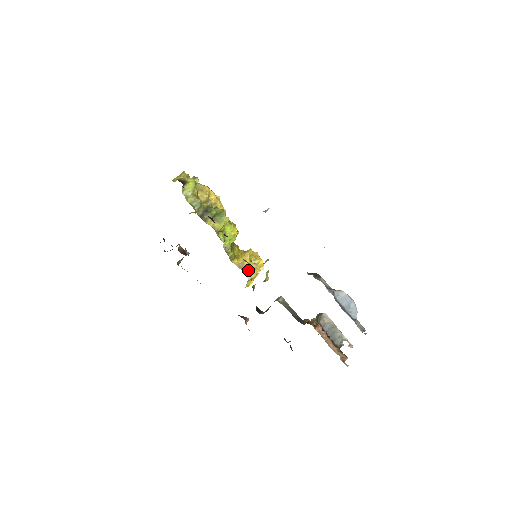
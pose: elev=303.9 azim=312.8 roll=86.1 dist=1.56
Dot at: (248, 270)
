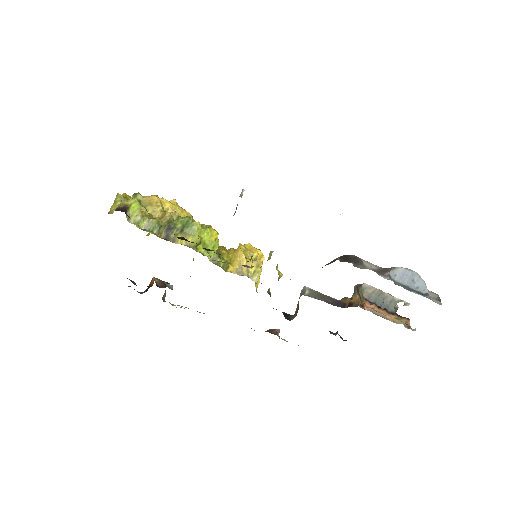
Dot at: (250, 272)
